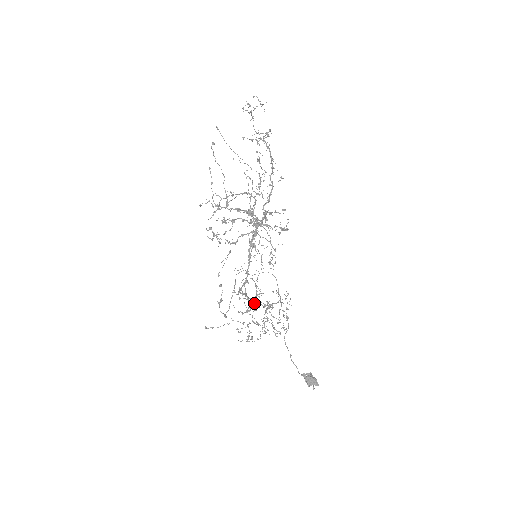
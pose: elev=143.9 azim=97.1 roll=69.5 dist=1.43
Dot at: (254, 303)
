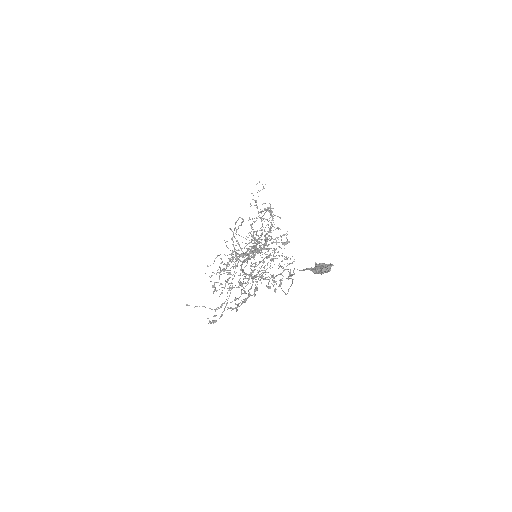
Dot at: (251, 276)
